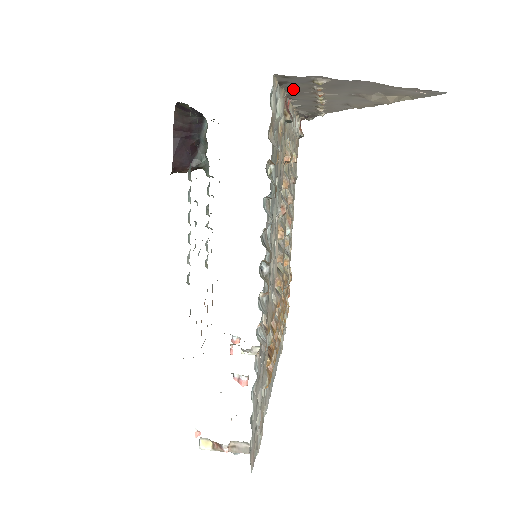
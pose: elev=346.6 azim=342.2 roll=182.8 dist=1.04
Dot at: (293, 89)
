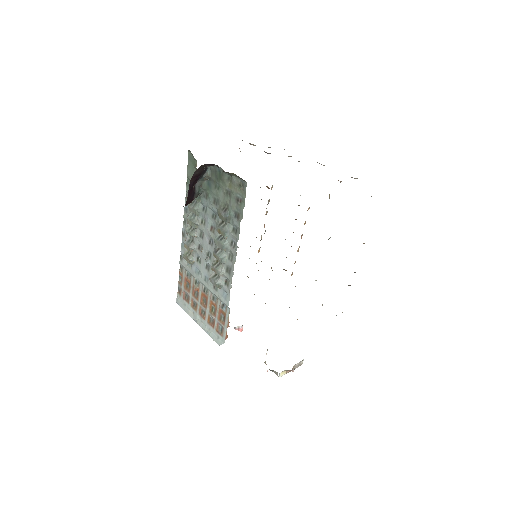
Dot at: occluded
